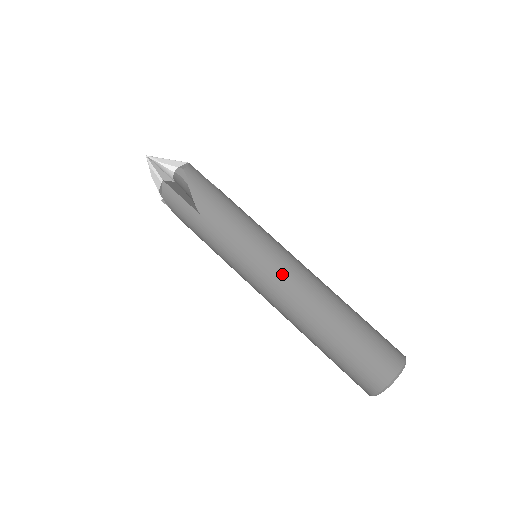
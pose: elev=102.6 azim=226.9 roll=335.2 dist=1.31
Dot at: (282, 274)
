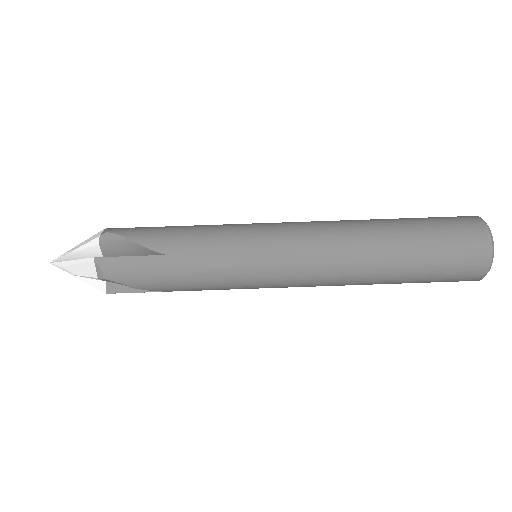
Dot at: (302, 236)
